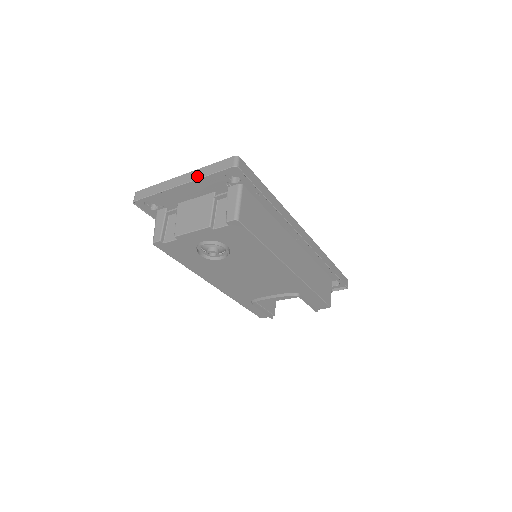
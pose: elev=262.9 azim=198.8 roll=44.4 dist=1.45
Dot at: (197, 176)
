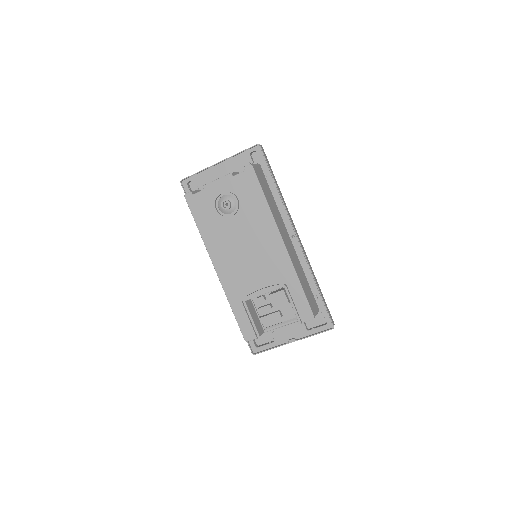
Dot at: (231, 156)
